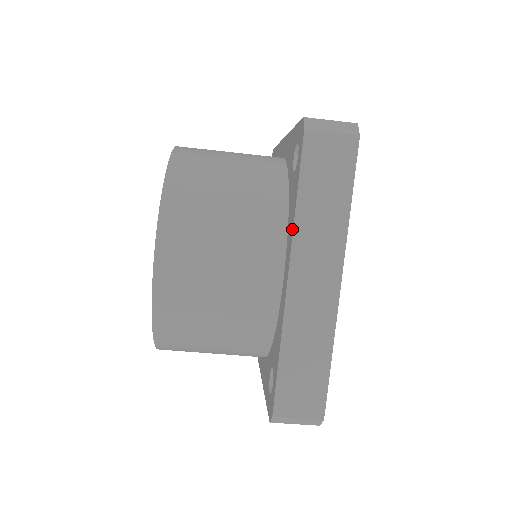
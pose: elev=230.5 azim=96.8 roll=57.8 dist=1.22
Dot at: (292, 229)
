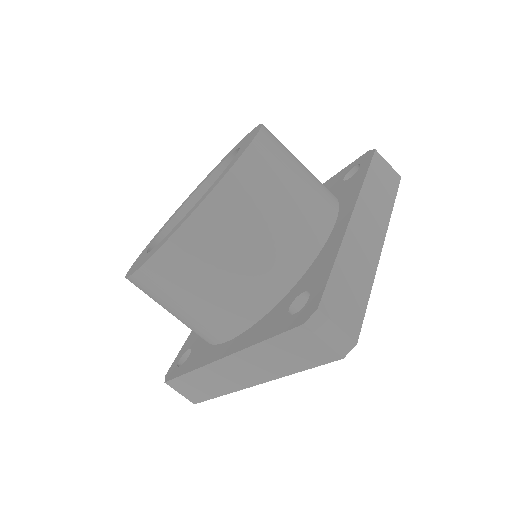
Dot at: (358, 191)
